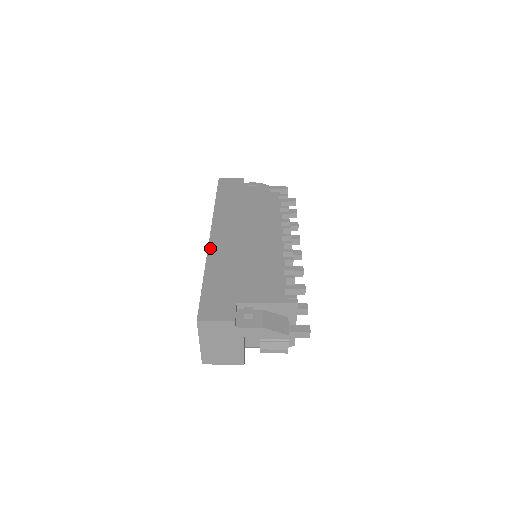
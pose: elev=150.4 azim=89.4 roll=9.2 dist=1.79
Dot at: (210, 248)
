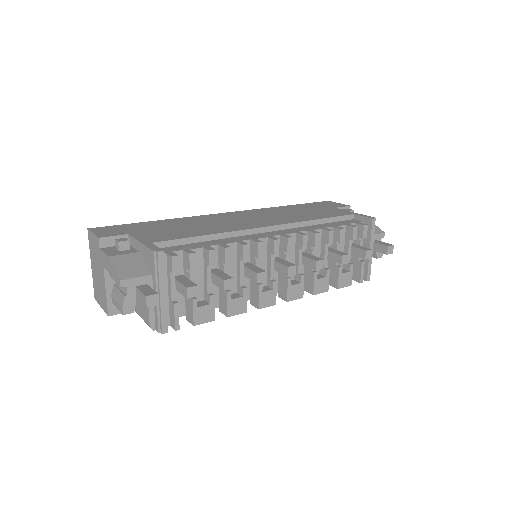
Dot at: (205, 215)
